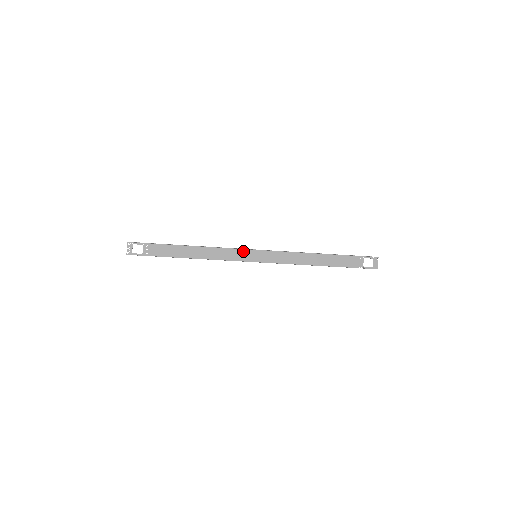
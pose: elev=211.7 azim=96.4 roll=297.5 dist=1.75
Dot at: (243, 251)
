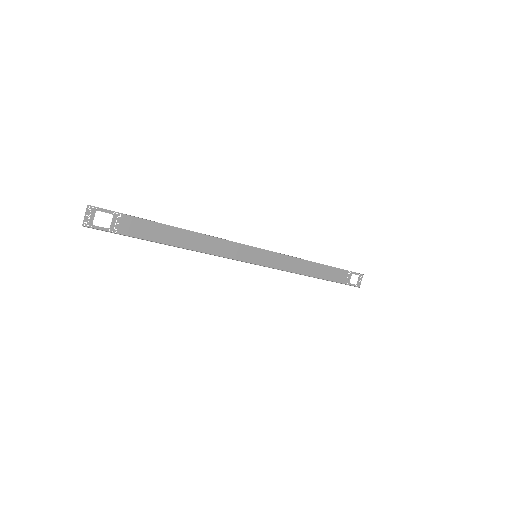
Dot at: (243, 247)
